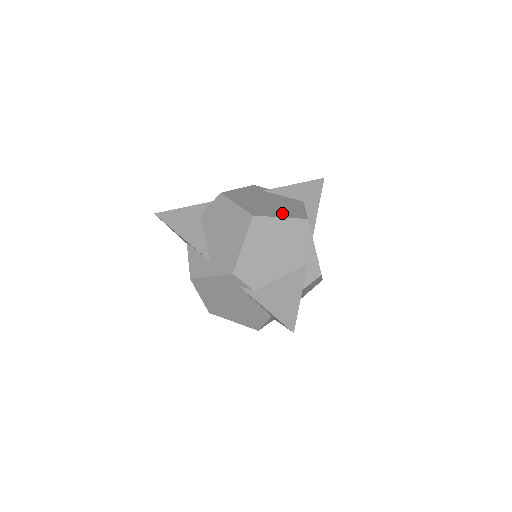
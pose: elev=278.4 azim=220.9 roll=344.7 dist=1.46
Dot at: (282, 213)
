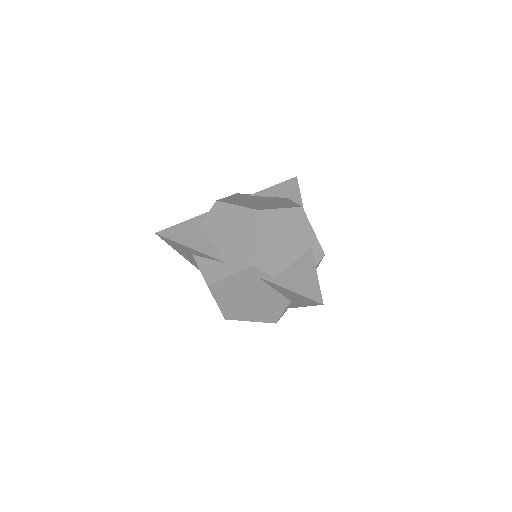
Dot at: (279, 206)
